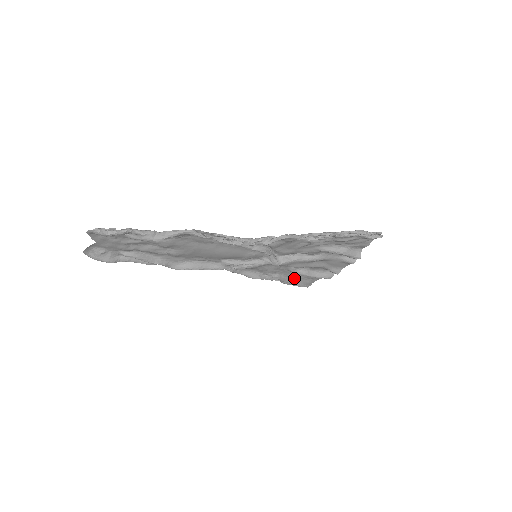
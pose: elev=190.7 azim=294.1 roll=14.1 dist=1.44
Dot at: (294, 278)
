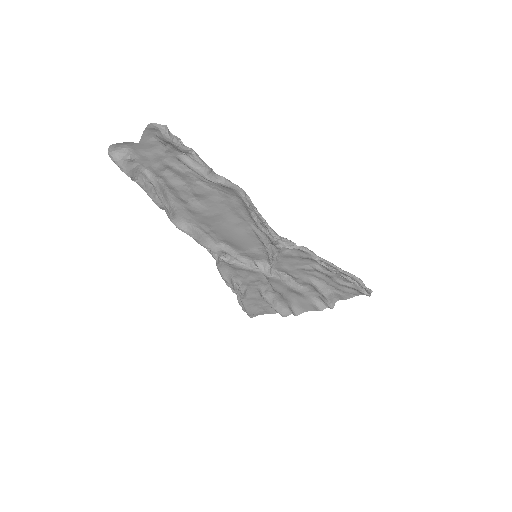
Dot at: (252, 301)
